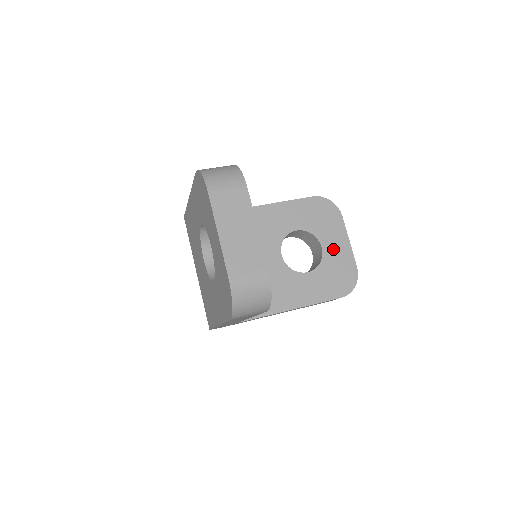
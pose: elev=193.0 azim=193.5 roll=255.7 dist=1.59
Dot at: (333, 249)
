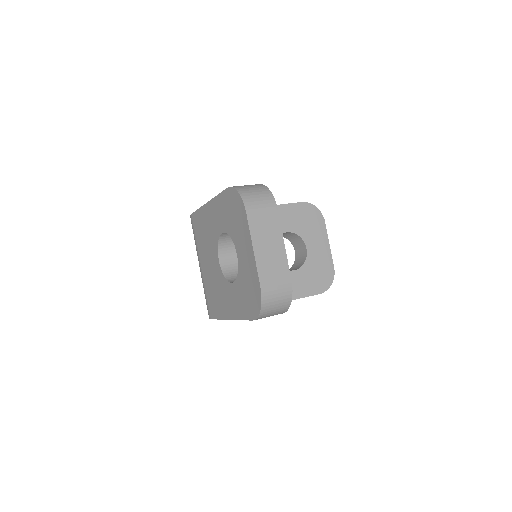
Dot at: (316, 251)
